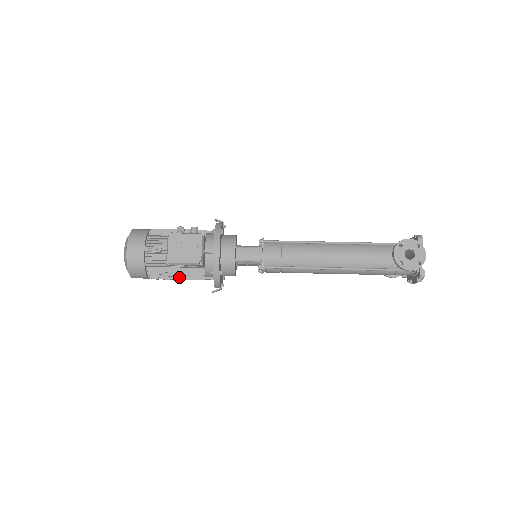
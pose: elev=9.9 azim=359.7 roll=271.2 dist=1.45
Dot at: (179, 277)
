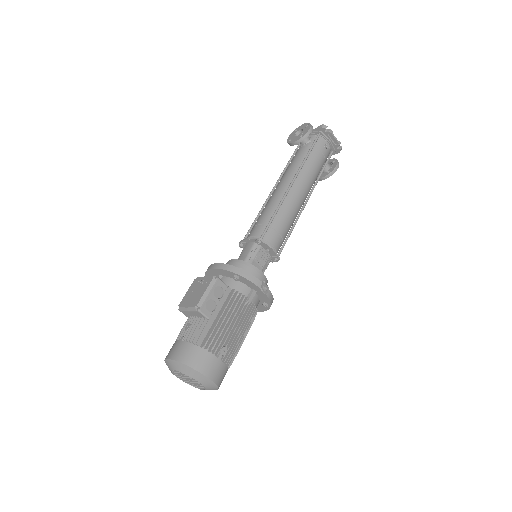
Dot at: (231, 321)
